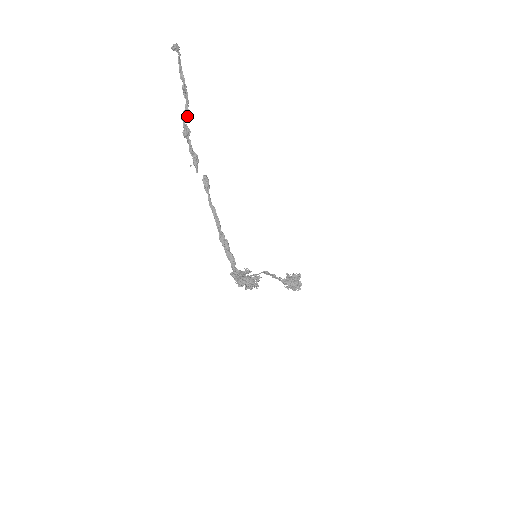
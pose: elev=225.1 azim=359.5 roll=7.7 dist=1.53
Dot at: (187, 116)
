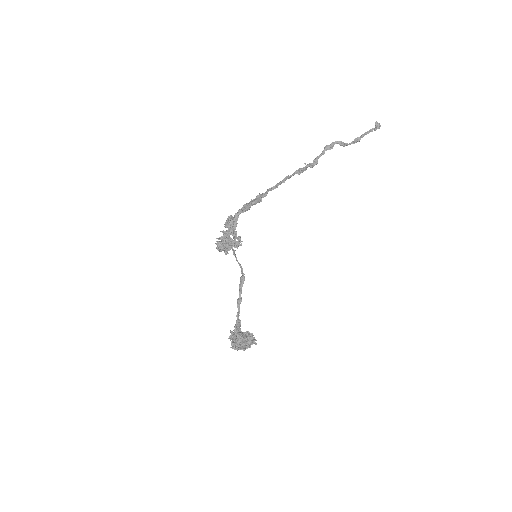
Dot at: (341, 143)
